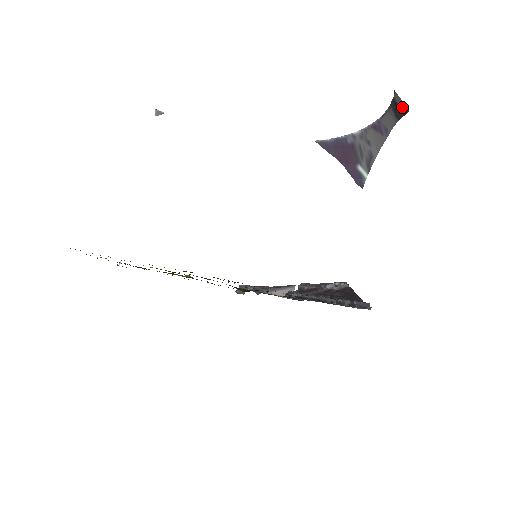
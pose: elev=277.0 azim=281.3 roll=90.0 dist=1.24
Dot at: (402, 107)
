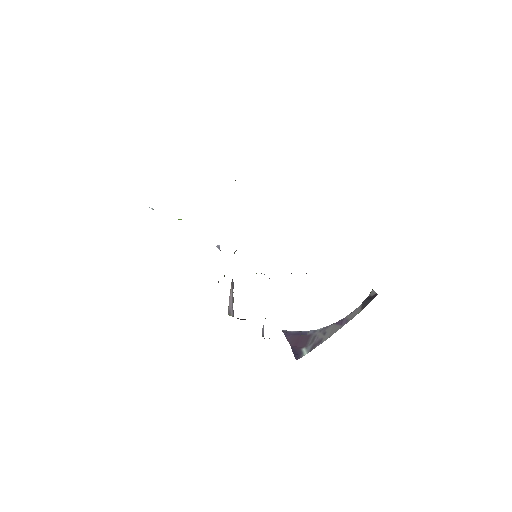
Dot at: (373, 296)
